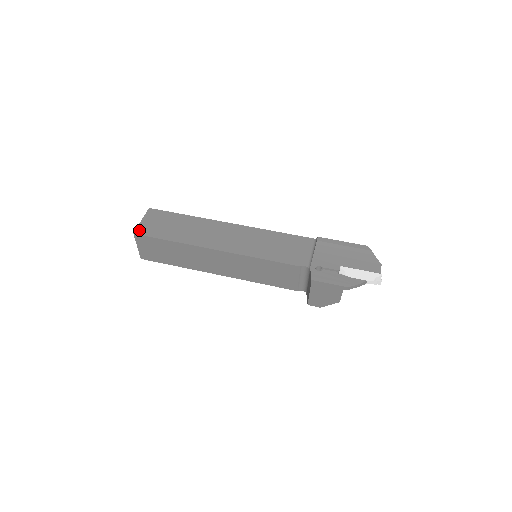
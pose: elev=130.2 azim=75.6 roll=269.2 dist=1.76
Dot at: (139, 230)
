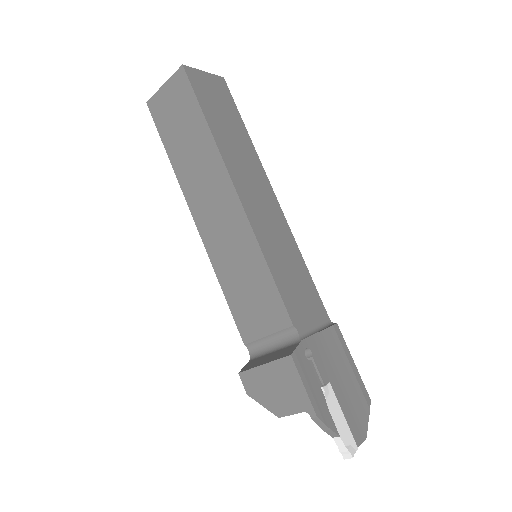
Dot at: (192, 71)
